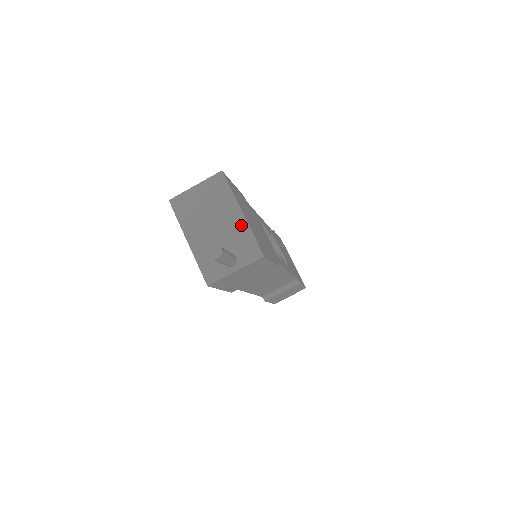
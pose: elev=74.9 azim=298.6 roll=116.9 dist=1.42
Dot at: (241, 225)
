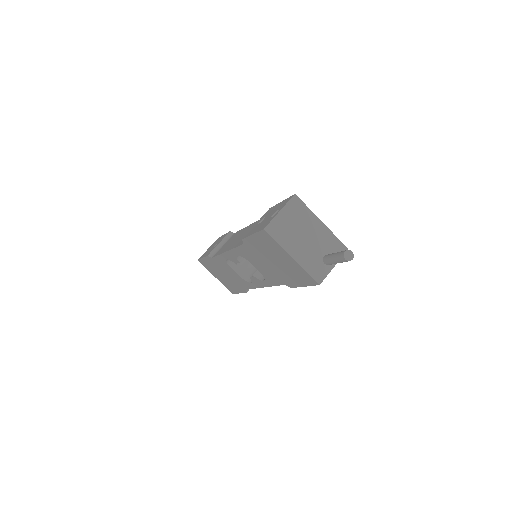
Dot at: (325, 232)
